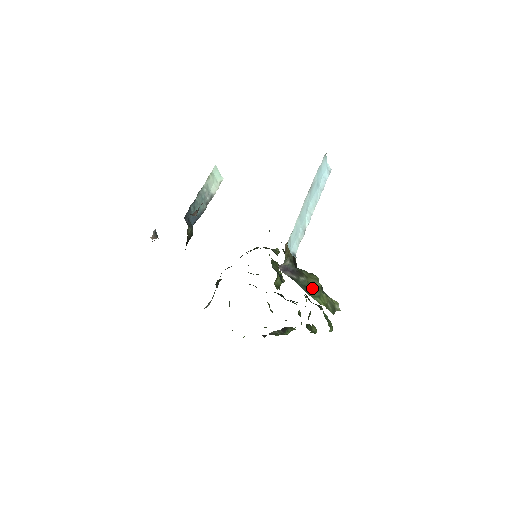
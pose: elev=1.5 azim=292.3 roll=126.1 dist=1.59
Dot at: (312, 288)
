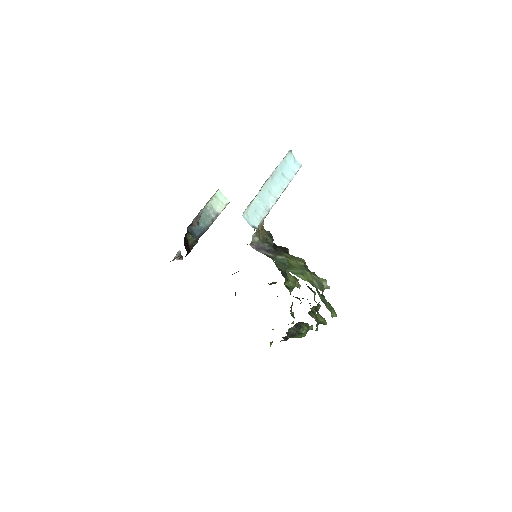
Dot at: (293, 266)
